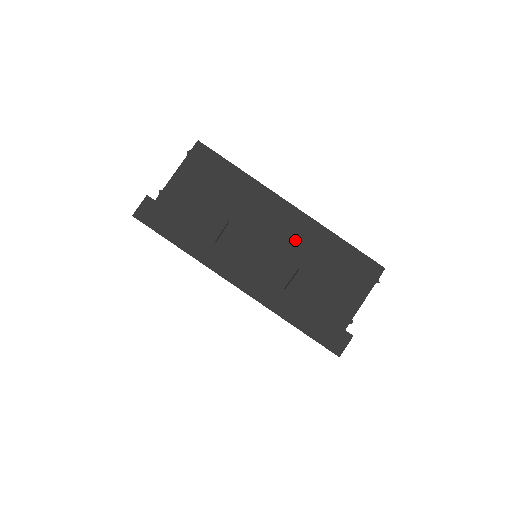
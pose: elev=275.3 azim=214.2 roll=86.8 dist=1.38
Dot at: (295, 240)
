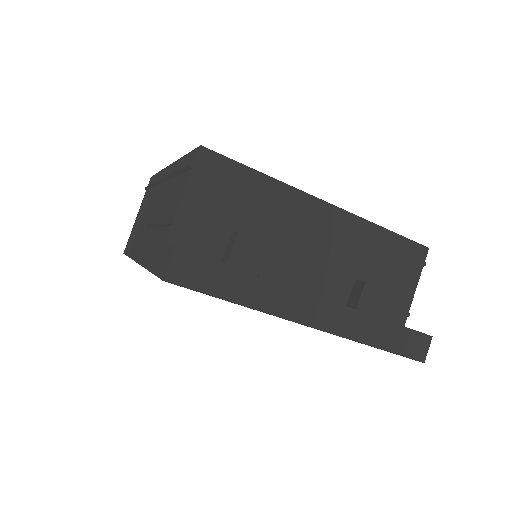
Dot at: (340, 244)
